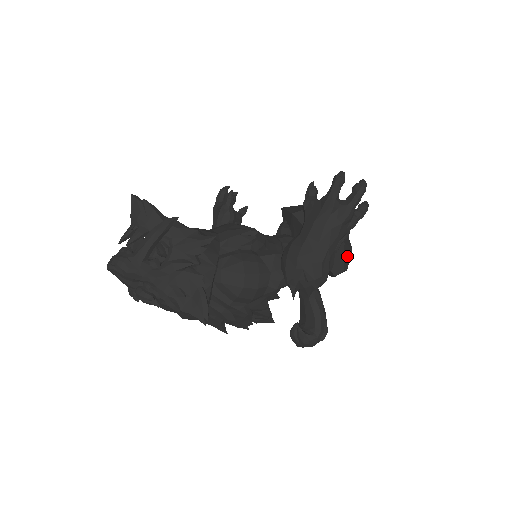
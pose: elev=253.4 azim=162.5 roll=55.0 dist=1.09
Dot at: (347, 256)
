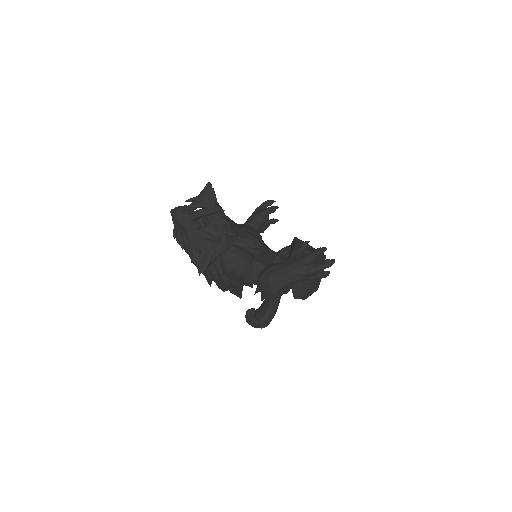
Dot at: (310, 292)
